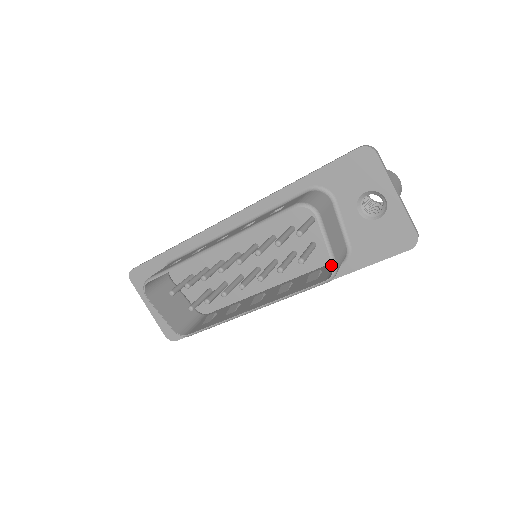
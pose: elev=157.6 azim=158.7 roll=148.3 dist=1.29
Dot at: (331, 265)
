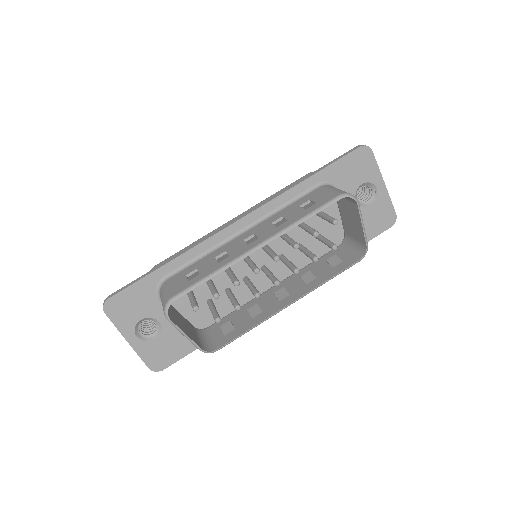
Dot at: (339, 250)
